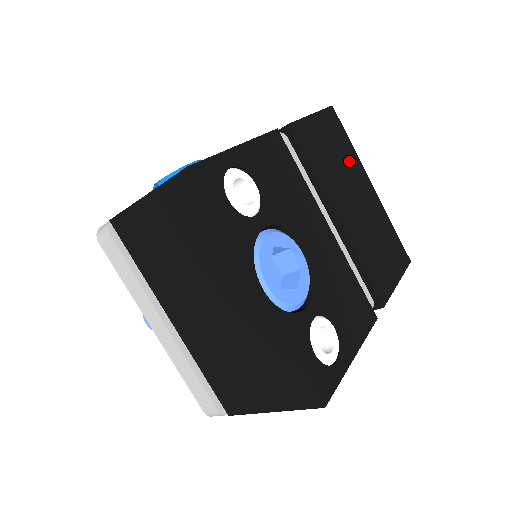
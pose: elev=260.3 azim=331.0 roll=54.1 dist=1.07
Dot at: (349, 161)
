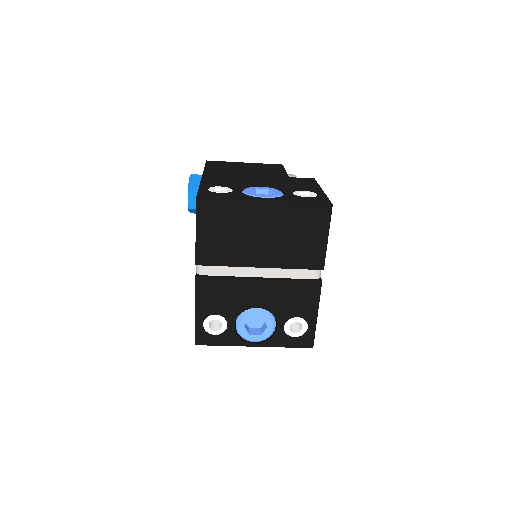
Dot at: (238, 217)
